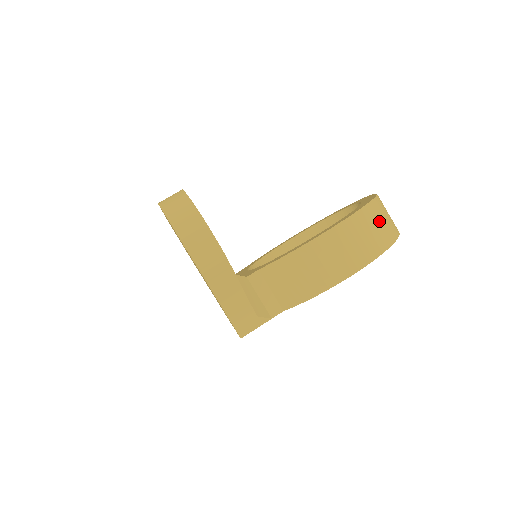
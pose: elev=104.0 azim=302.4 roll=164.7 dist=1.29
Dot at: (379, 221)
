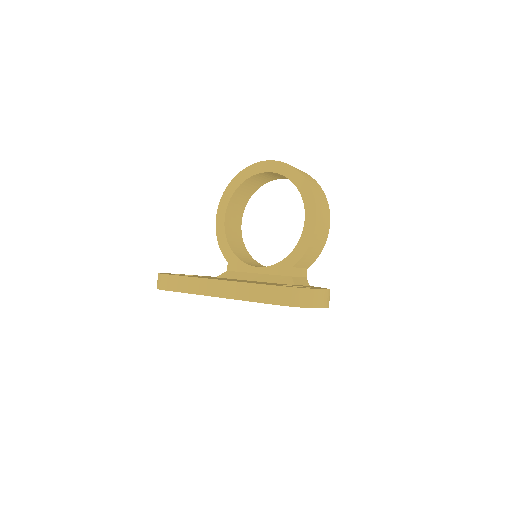
Dot at: (314, 185)
